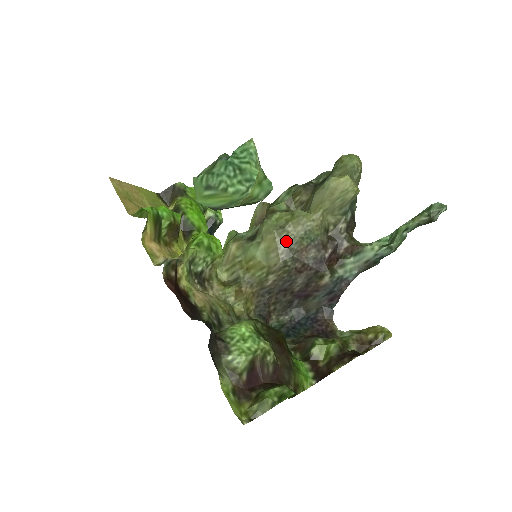
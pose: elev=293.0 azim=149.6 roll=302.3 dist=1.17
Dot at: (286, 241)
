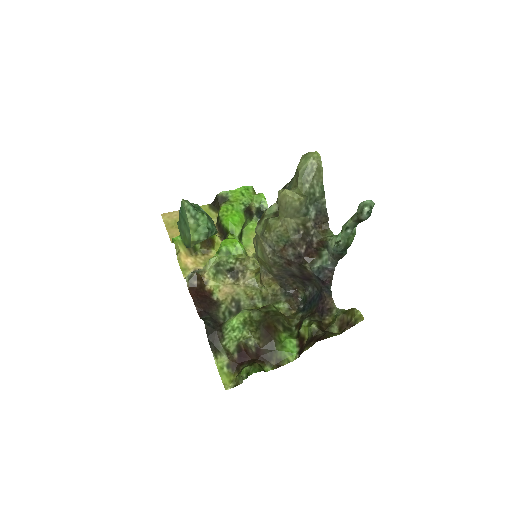
Dot at: (268, 244)
